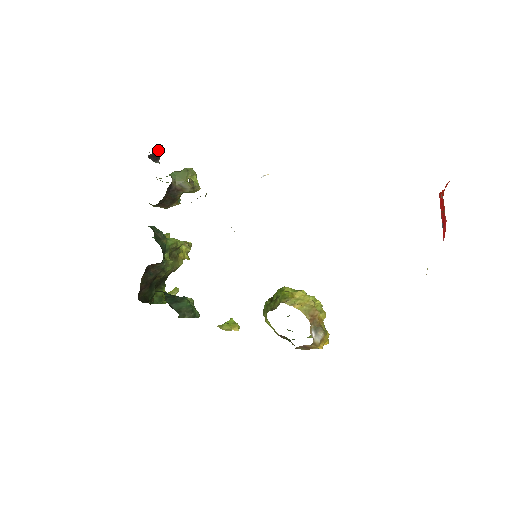
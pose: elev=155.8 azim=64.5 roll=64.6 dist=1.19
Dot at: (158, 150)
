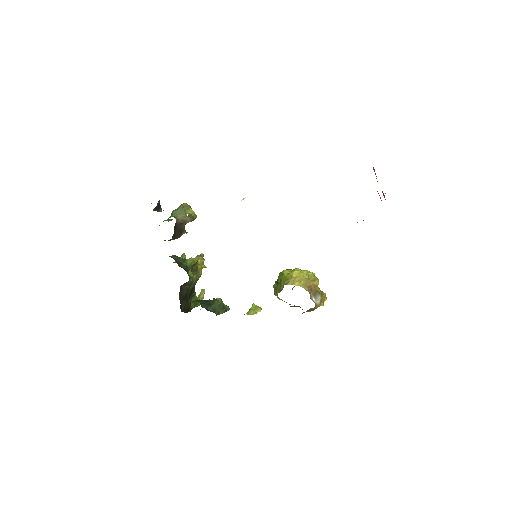
Dot at: (158, 203)
